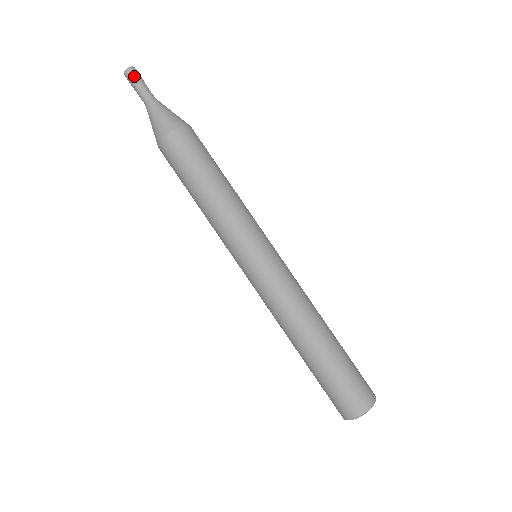
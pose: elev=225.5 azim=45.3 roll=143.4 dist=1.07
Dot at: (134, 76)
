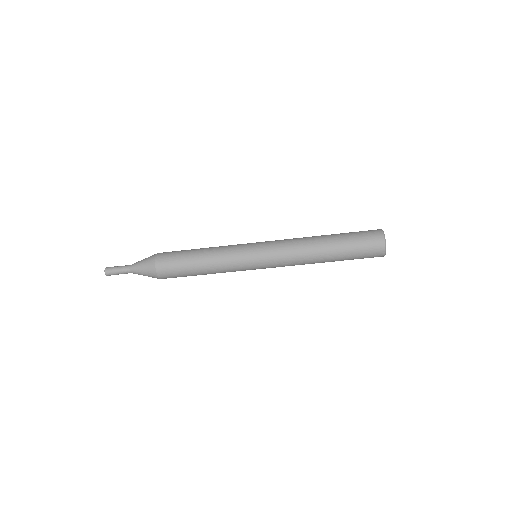
Dot at: occluded
